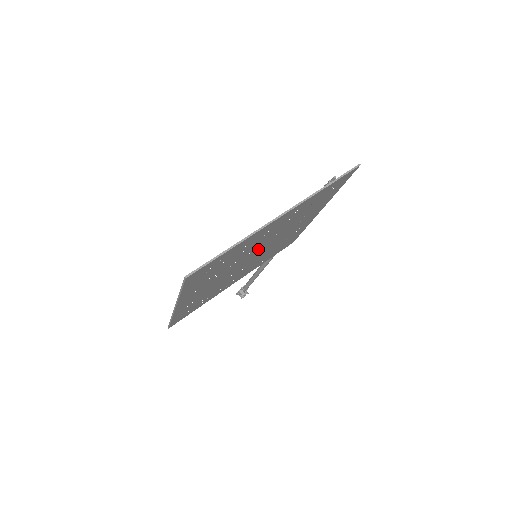
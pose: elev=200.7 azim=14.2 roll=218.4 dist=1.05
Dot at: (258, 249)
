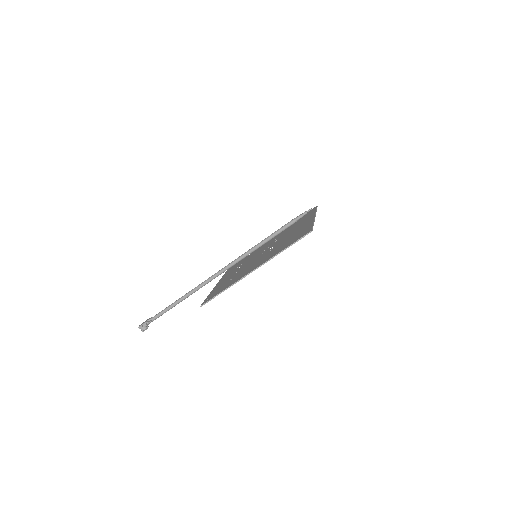
Dot at: (273, 245)
